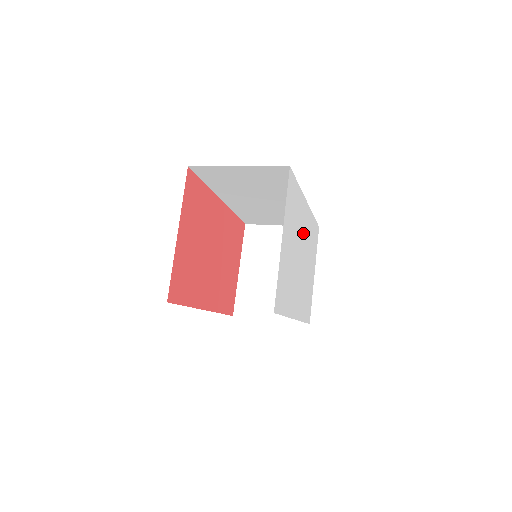
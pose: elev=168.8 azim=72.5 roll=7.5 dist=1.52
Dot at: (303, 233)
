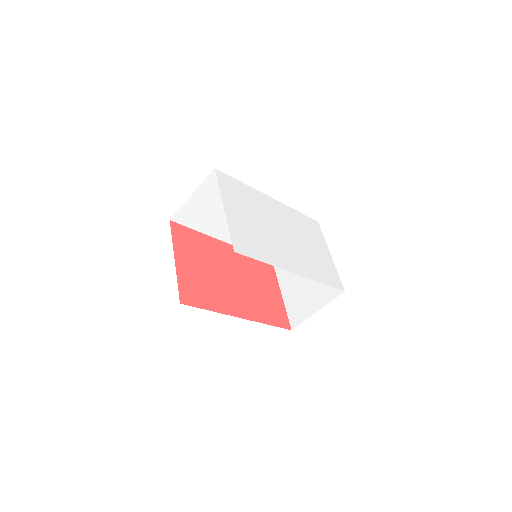
Dot at: (276, 216)
